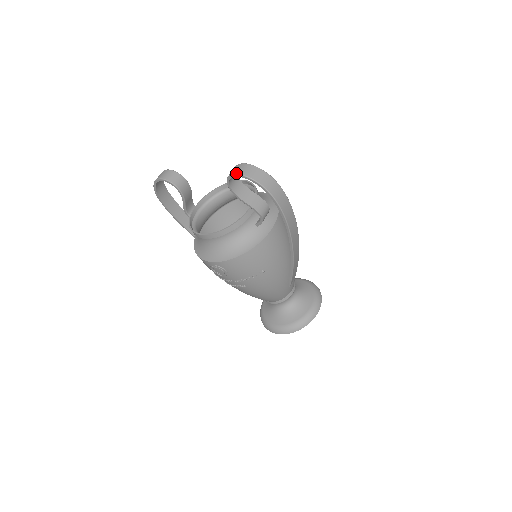
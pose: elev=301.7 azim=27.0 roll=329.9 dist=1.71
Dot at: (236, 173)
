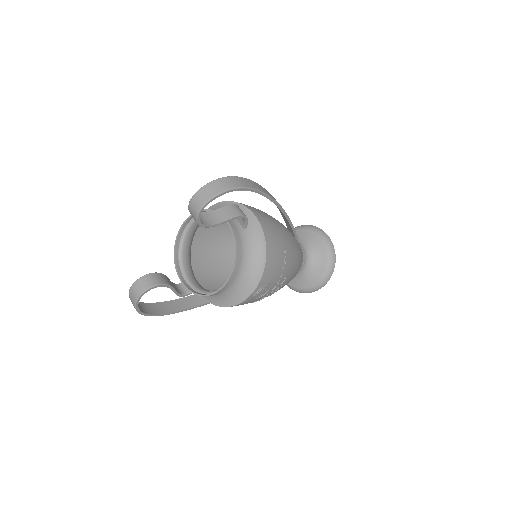
Dot at: (201, 207)
